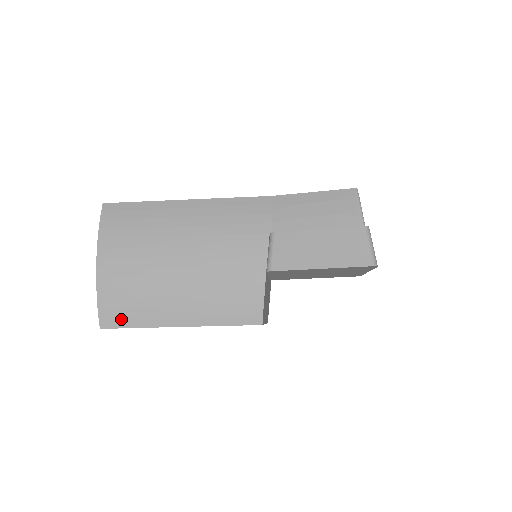
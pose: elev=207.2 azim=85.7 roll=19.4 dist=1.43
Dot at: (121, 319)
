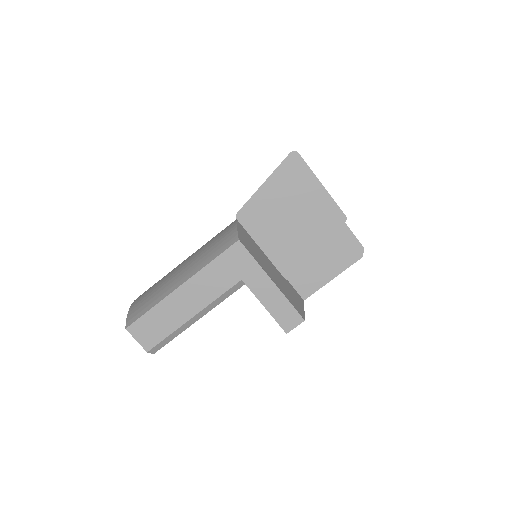
Dot at: (141, 312)
